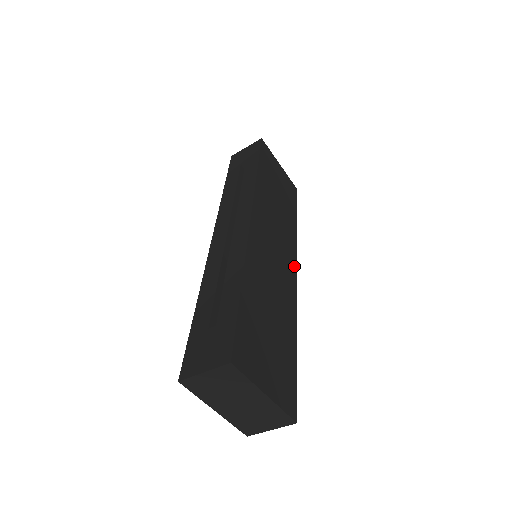
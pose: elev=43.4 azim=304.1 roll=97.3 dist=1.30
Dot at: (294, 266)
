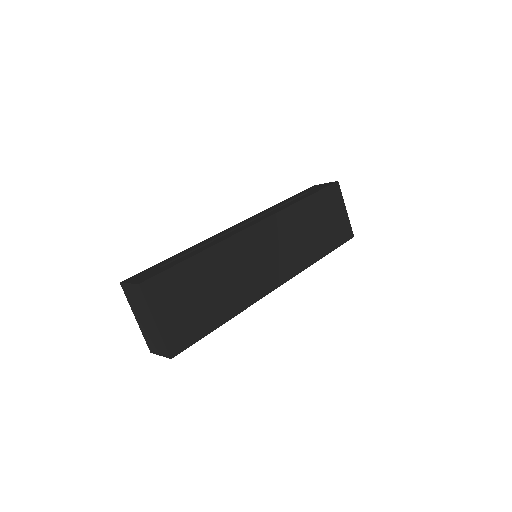
Dot at: (281, 280)
